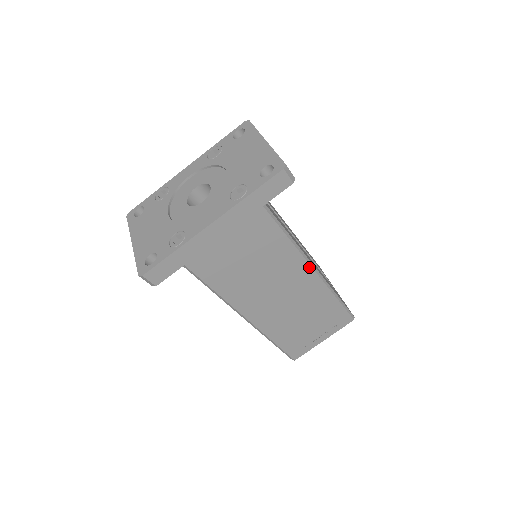
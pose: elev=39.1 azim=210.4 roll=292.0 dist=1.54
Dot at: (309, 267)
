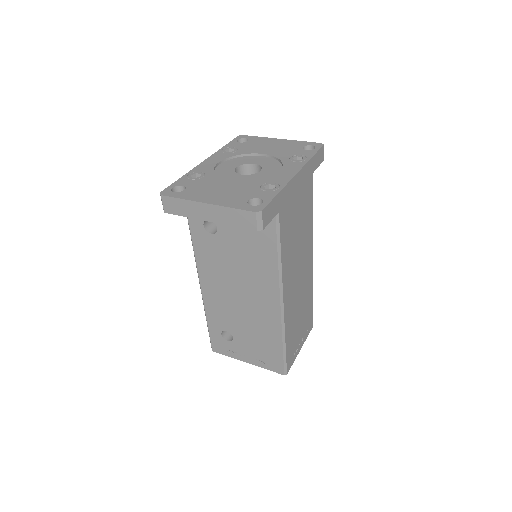
Dot at: (312, 251)
